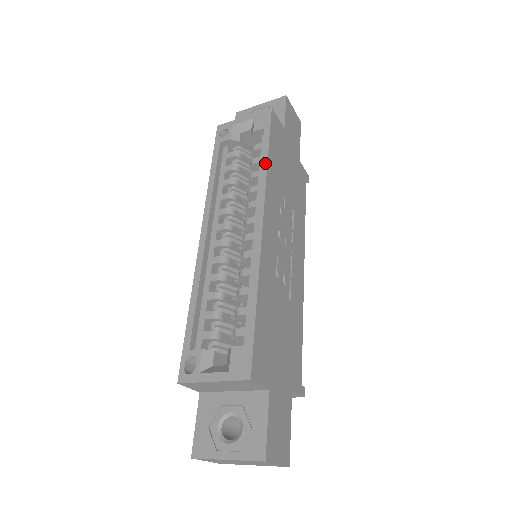
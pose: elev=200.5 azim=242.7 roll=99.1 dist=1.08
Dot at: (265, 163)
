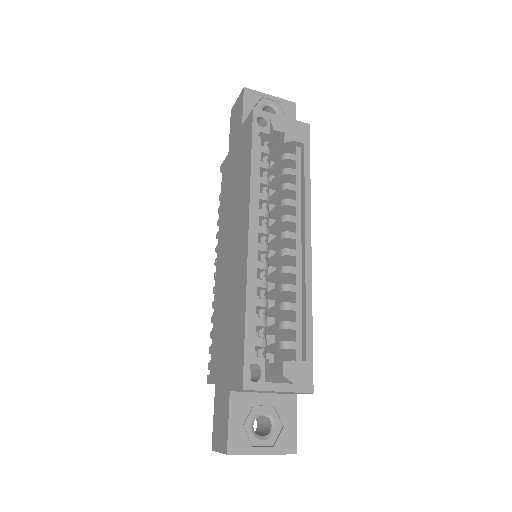
Dot at: (309, 184)
